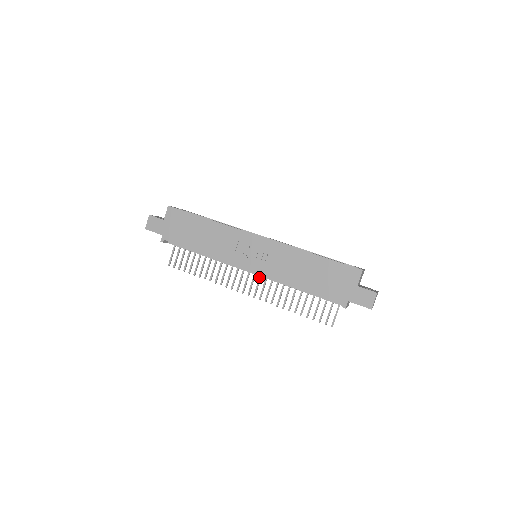
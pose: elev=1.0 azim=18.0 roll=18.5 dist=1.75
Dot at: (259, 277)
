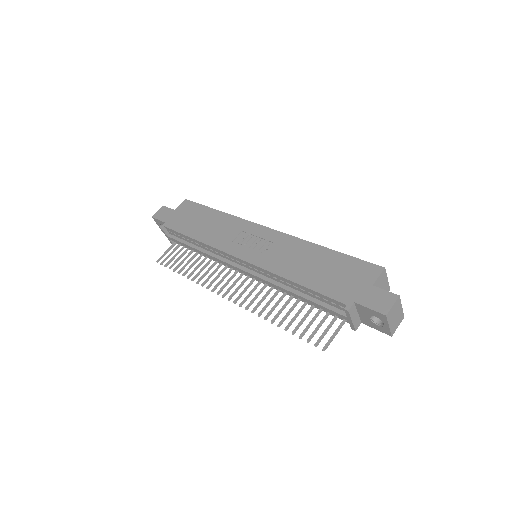
Dot at: (250, 281)
